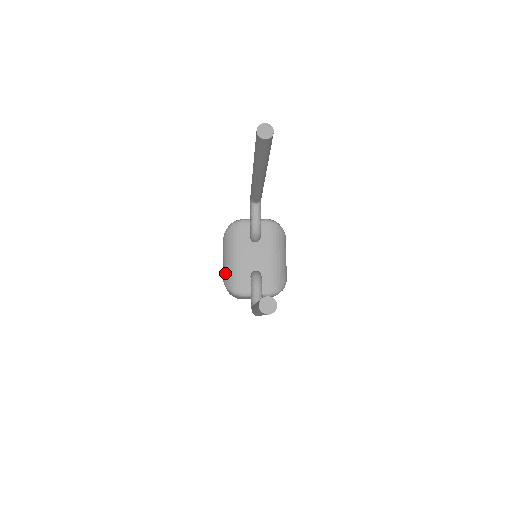
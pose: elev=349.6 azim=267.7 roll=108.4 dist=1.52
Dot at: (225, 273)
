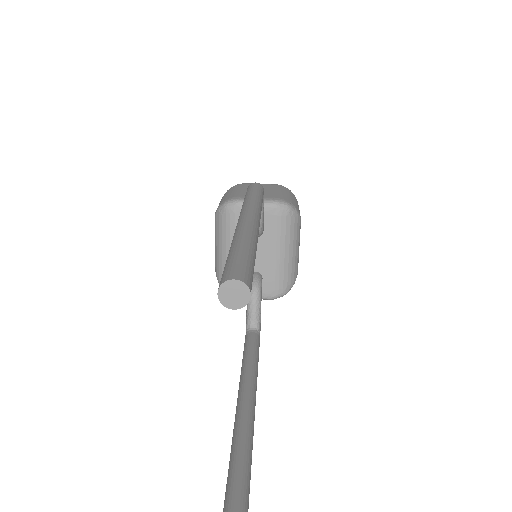
Dot at: (217, 265)
